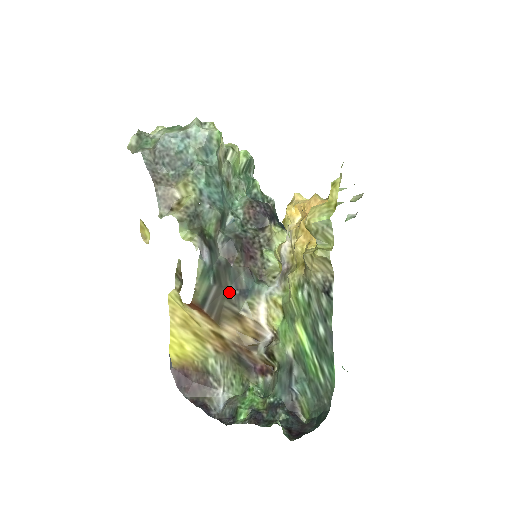
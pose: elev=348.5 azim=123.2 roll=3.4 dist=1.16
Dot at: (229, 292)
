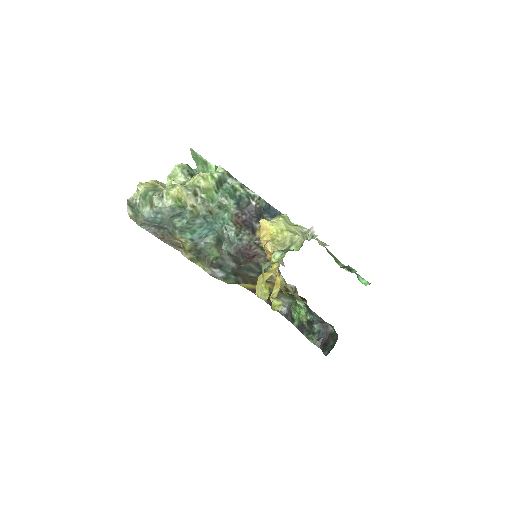
Dot at: (251, 275)
